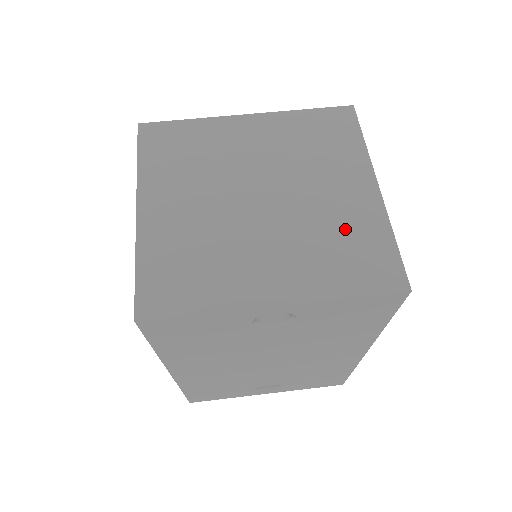
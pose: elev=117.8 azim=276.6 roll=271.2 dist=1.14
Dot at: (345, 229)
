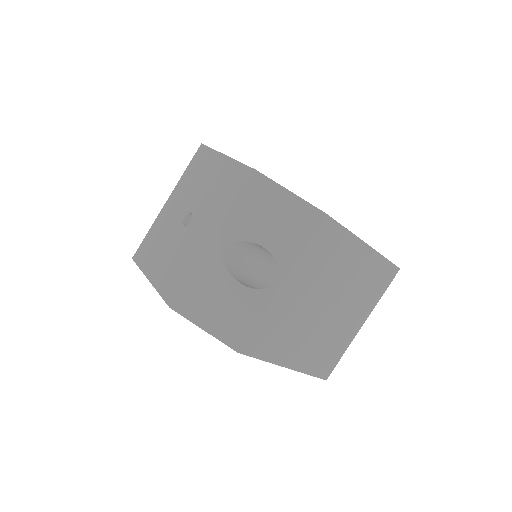
Dot at: (367, 277)
